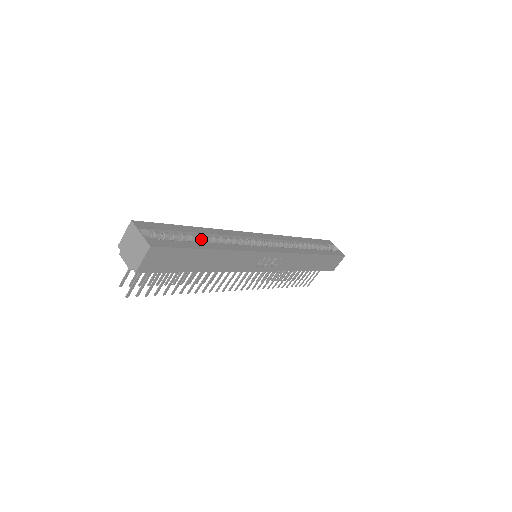
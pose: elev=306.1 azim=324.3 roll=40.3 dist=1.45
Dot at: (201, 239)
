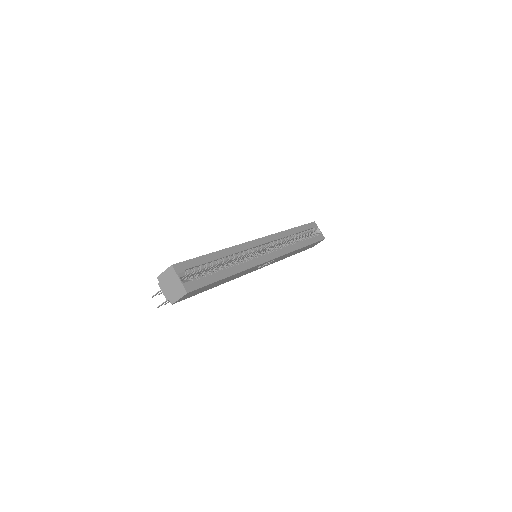
Dot at: (219, 263)
